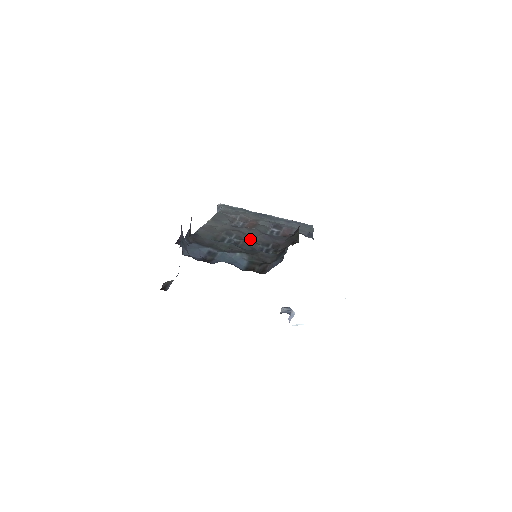
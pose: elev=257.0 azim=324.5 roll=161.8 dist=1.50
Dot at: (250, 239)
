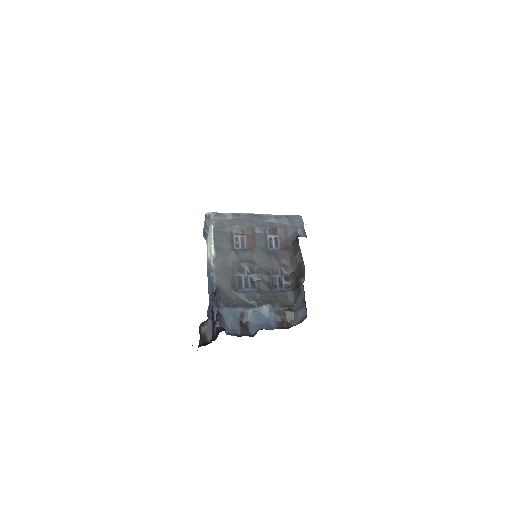
Dot at: (261, 270)
